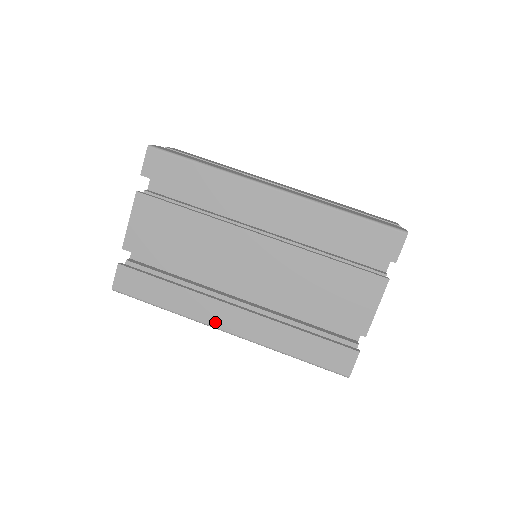
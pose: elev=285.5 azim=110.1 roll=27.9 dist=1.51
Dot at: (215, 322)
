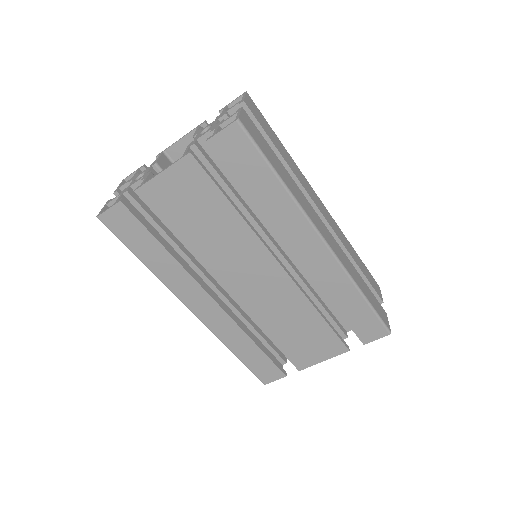
Dot at: (186, 300)
